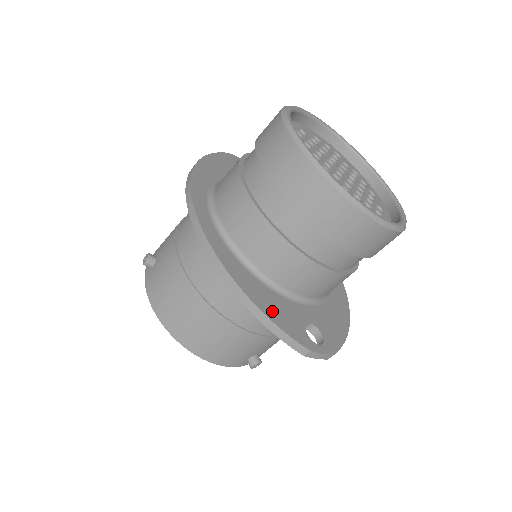
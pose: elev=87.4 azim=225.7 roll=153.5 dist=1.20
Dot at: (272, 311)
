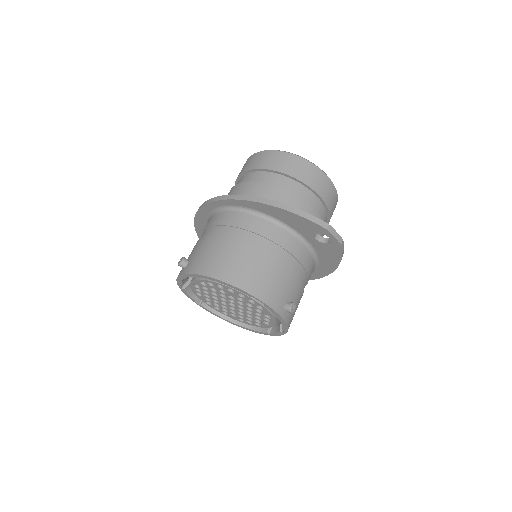
Dot at: occluded
